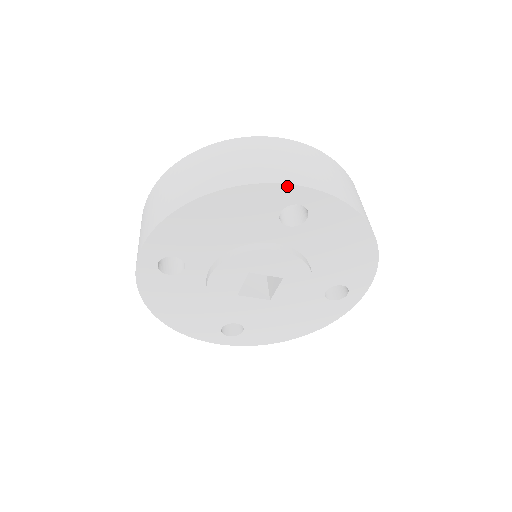
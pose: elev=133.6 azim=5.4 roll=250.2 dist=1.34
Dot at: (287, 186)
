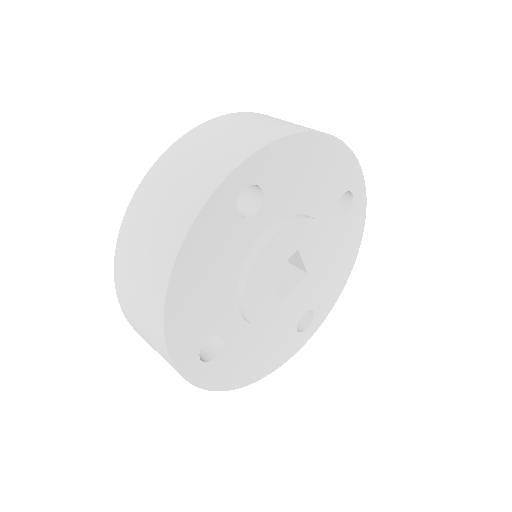
Dot at: (360, 170)
